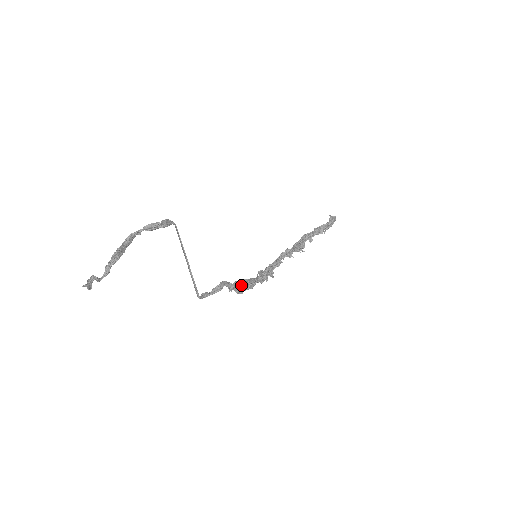
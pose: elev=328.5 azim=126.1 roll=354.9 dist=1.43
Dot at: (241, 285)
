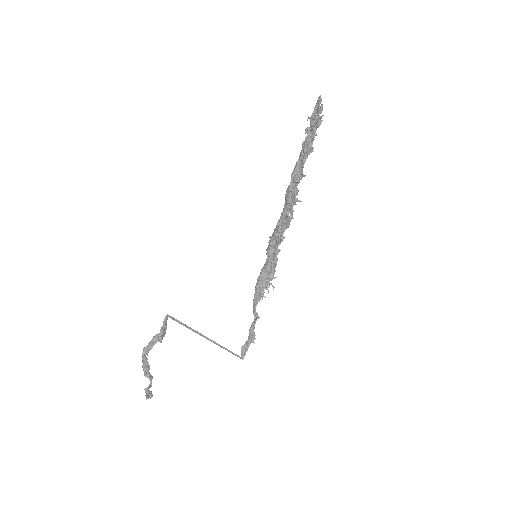
Dot at: (259, 293)
